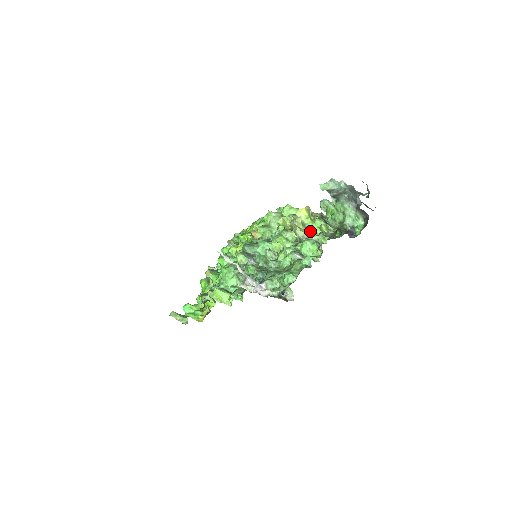
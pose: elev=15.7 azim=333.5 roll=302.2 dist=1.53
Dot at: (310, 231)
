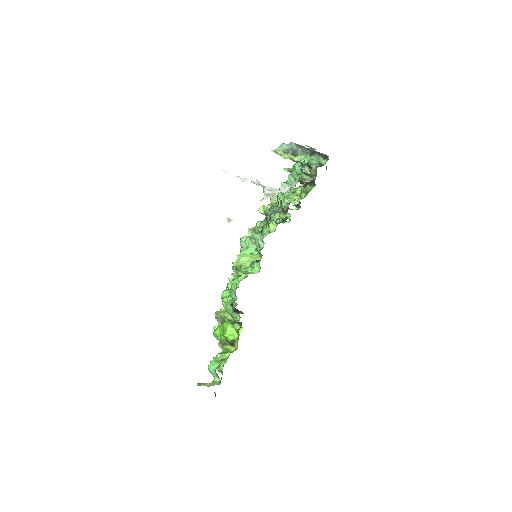
Dot at: (291, 155)
